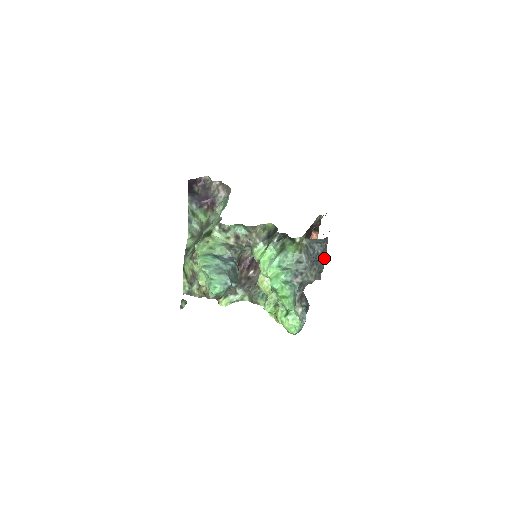
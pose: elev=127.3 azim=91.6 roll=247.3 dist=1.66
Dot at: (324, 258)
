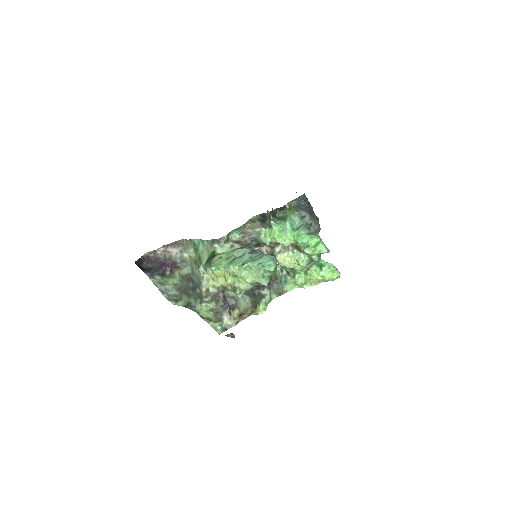
Dot at: (312, 210)
